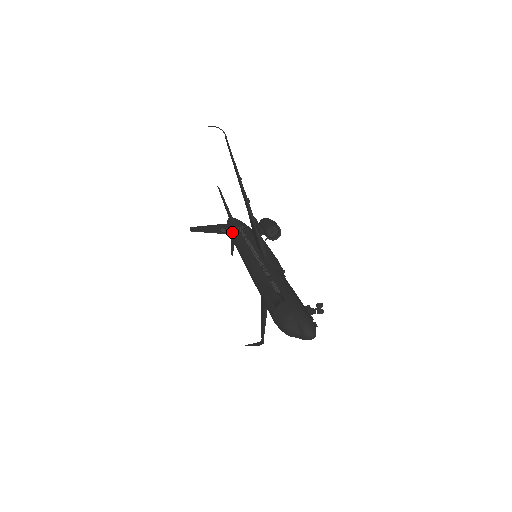
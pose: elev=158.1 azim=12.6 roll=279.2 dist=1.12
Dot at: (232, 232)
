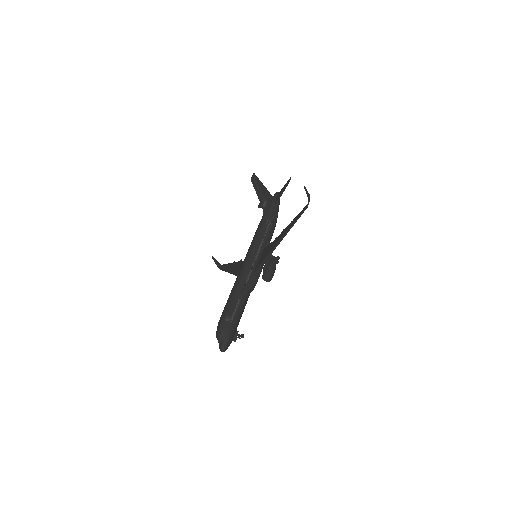
Dot at: (265, 218)
